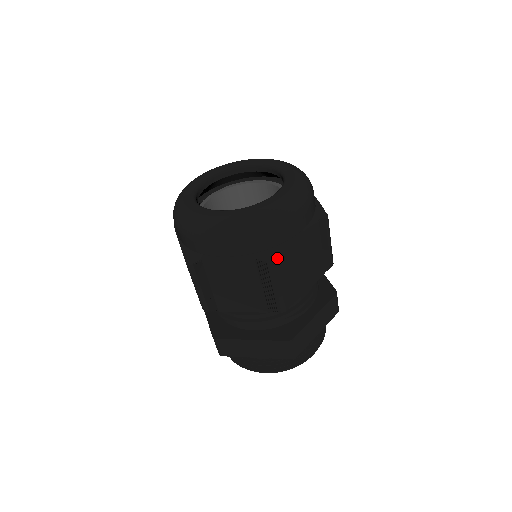
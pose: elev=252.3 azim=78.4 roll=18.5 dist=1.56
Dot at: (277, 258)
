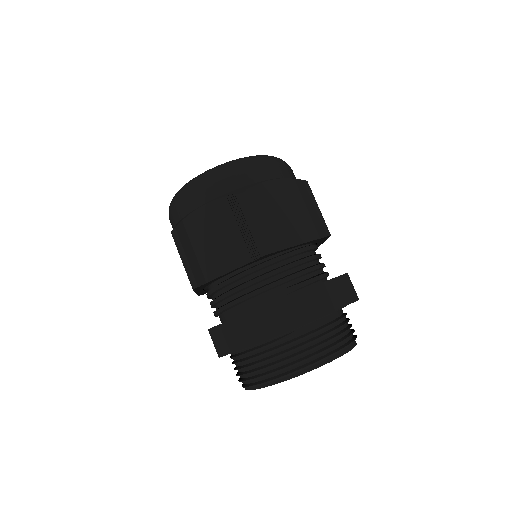
Dot at: (245, 190)
